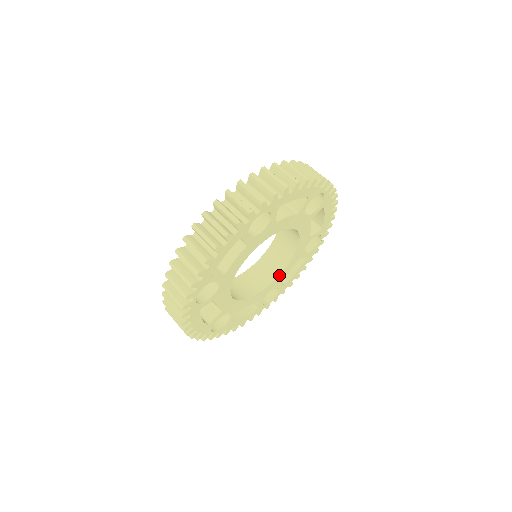
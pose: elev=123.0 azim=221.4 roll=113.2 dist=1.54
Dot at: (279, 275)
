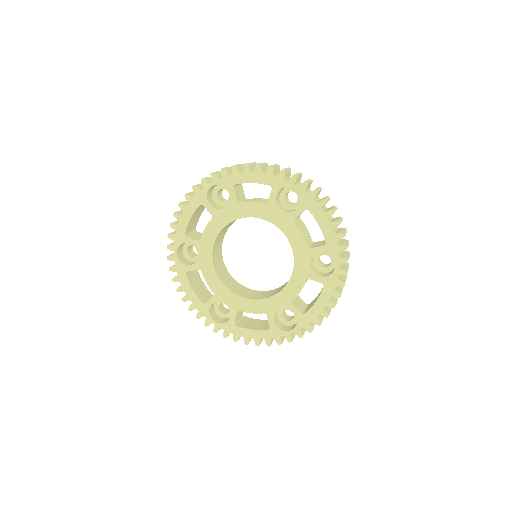
Dot at: (283, 289)
